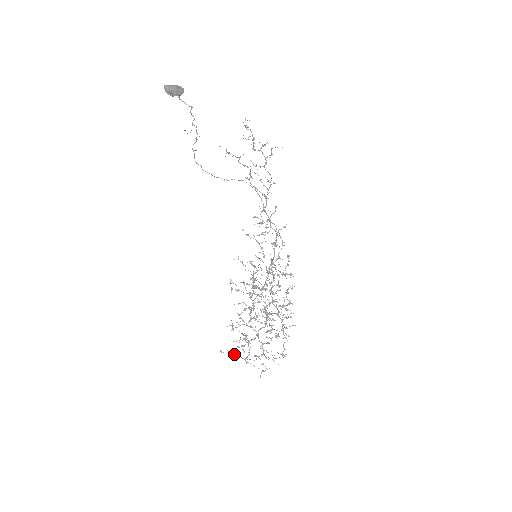
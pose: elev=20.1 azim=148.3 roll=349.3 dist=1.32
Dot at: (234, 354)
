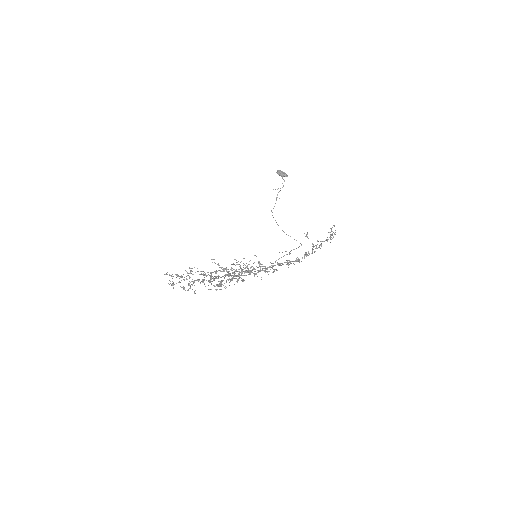
Dot at: (172, 281)
